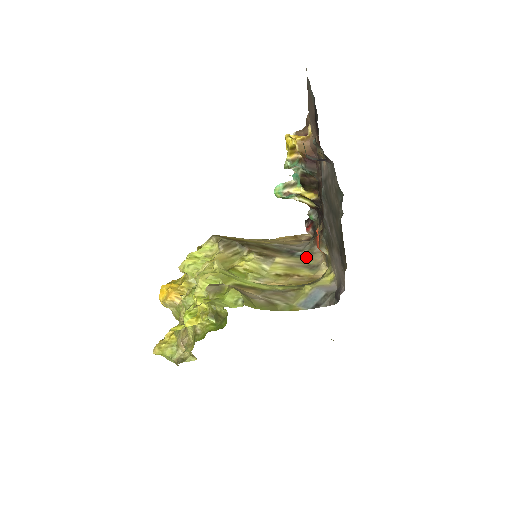
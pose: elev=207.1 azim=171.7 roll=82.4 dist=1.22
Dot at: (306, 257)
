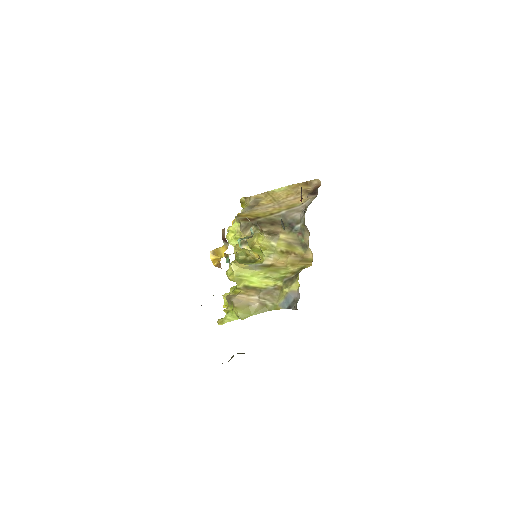
Dot at: (300, 233)
